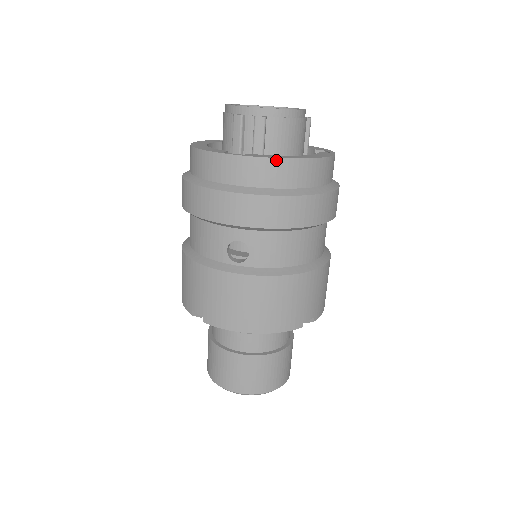
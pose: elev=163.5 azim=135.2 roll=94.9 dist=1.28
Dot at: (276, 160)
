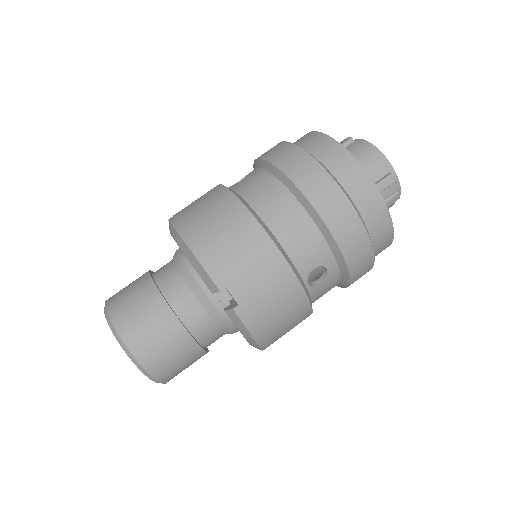
Dot at: (392, 240)
